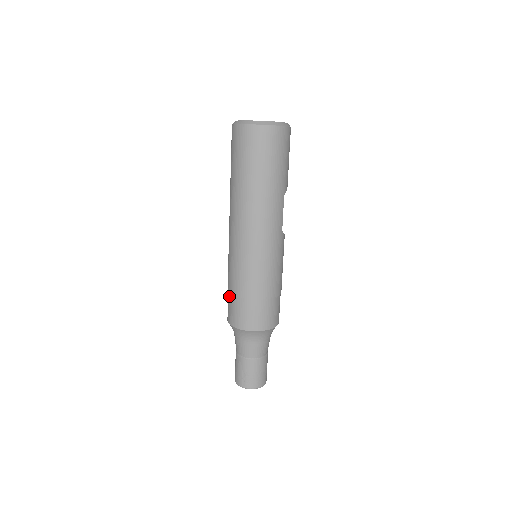
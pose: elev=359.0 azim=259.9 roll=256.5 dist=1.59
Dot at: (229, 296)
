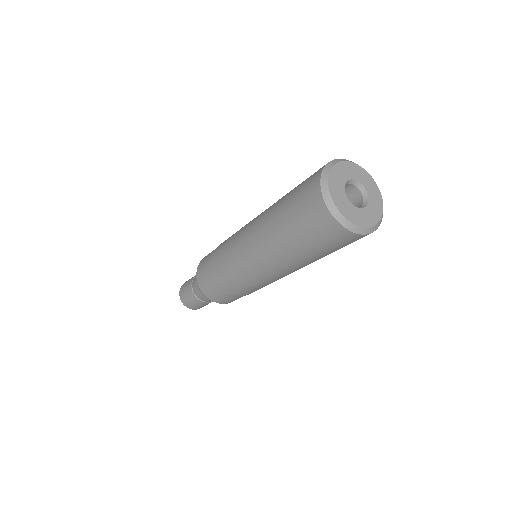
Dot at: (218, 288)
